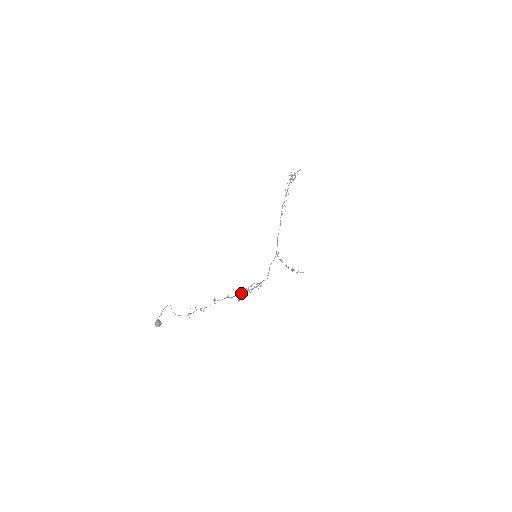
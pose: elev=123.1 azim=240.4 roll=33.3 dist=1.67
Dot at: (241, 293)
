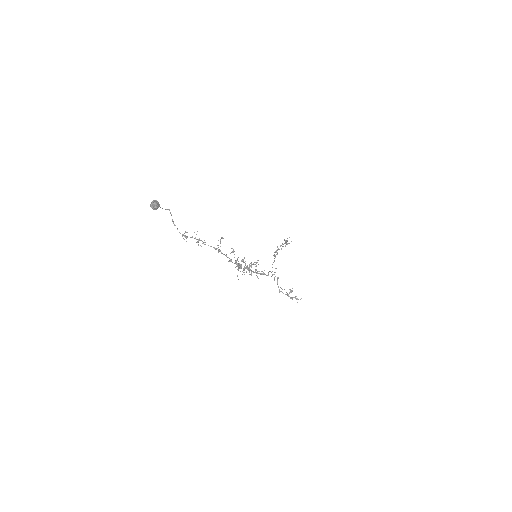
Dot at: (241, 266)
